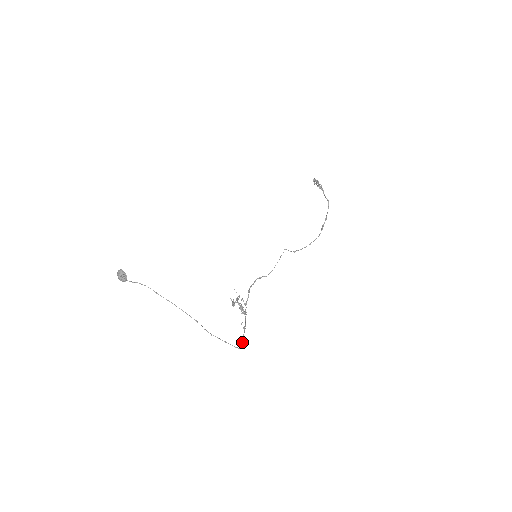
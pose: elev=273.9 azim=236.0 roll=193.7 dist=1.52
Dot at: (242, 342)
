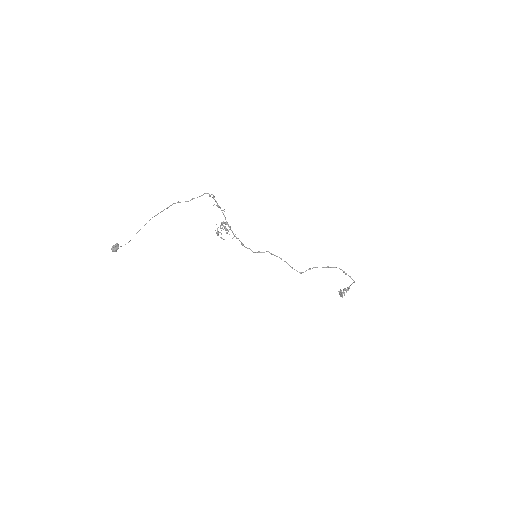
Dot at: (210, 195)
